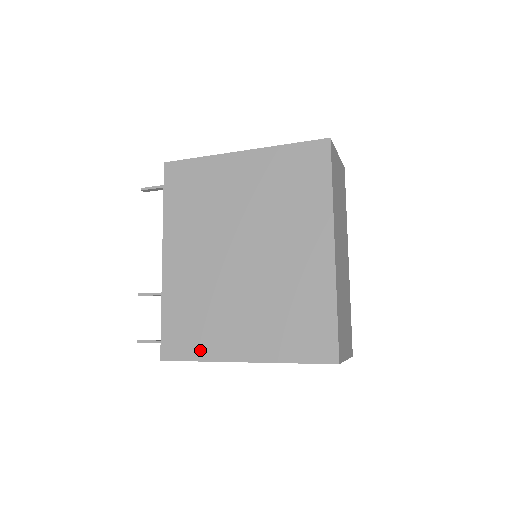
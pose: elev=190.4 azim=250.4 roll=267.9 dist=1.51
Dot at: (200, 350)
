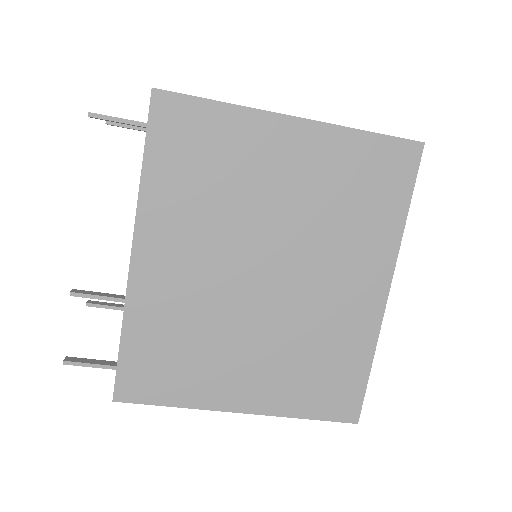
Dot at: (180, 393)
